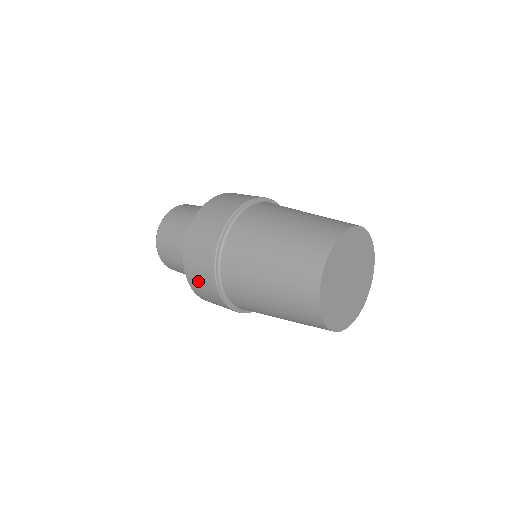
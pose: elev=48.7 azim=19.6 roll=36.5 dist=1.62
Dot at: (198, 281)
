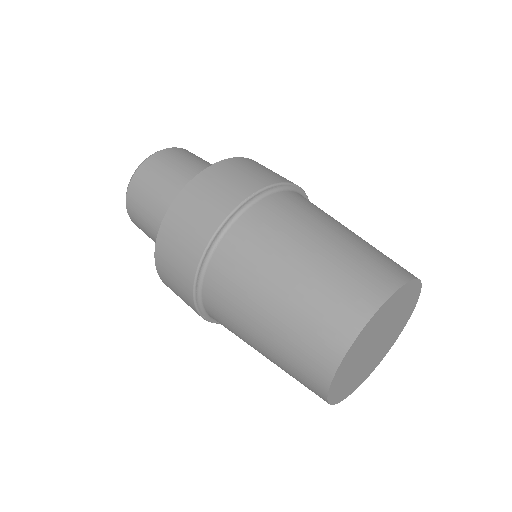
Dot at: (182, 226)
